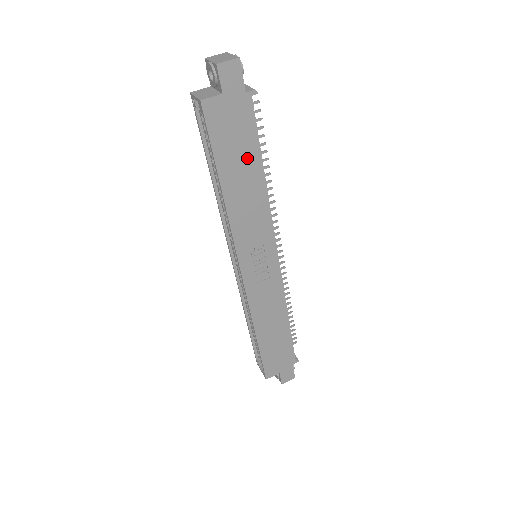
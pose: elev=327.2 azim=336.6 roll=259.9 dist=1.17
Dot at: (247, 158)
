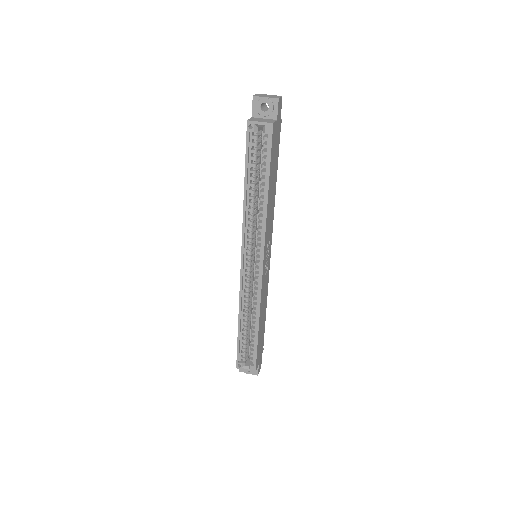
Dot at: (275, 170)
